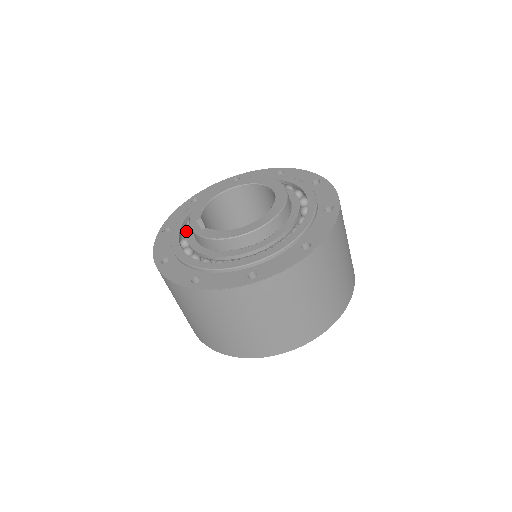
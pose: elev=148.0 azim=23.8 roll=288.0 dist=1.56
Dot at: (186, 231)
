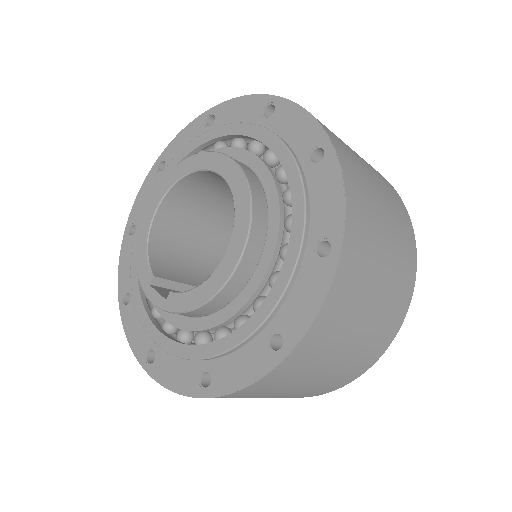
Dot at: occluded
